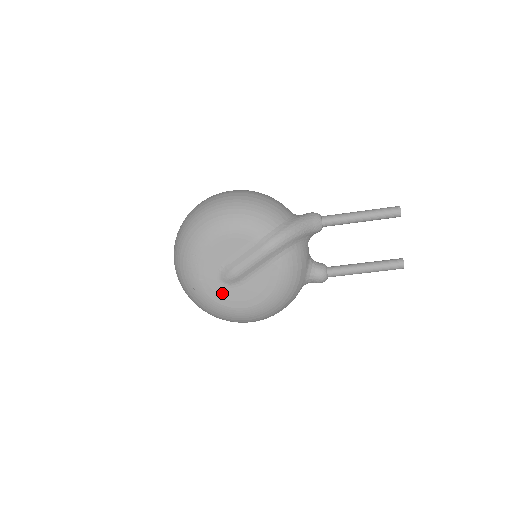
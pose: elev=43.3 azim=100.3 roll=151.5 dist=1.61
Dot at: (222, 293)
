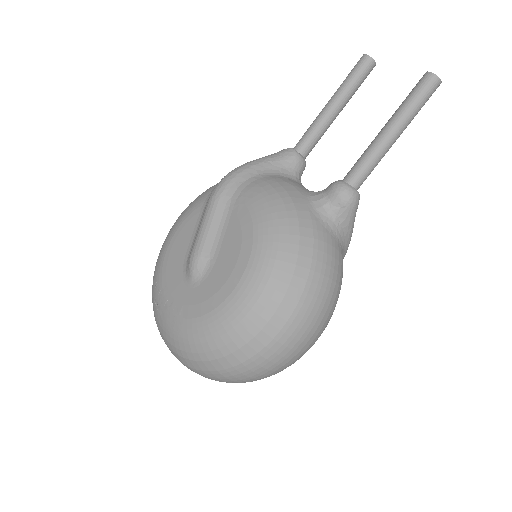
Dot at: (198, 298)
